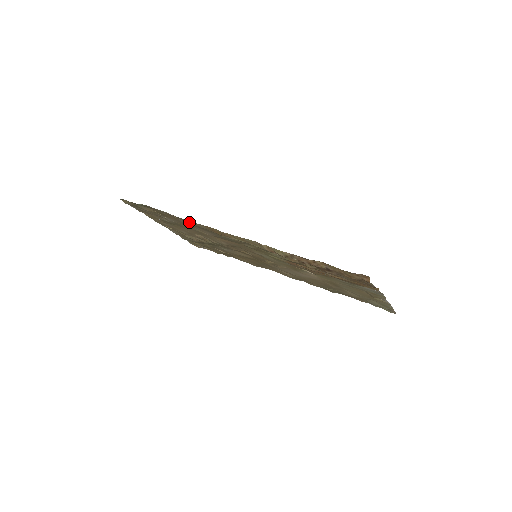
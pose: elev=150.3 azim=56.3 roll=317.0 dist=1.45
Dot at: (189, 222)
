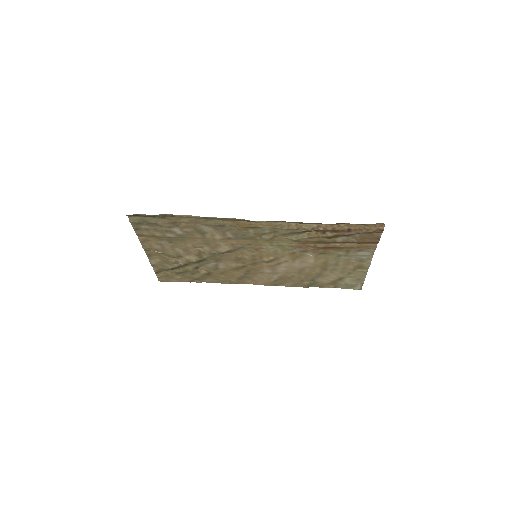
Dot at: (213, 222)
